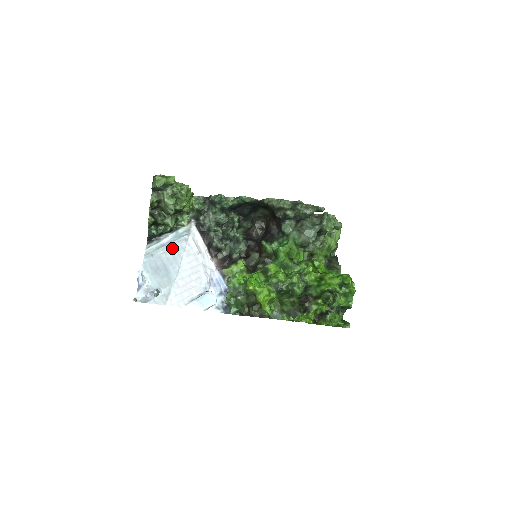
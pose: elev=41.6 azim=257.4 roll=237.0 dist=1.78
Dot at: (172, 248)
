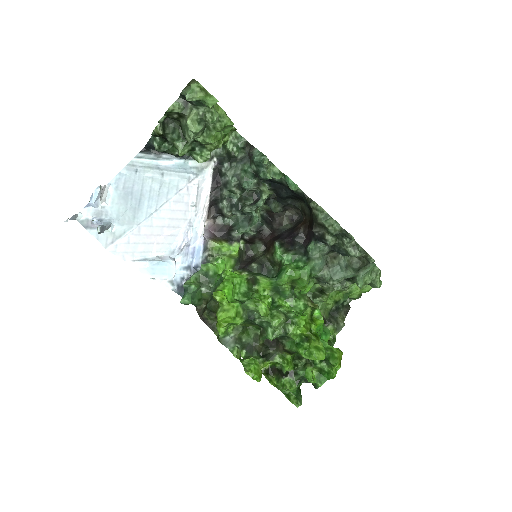
Dot at: (166, 179)
